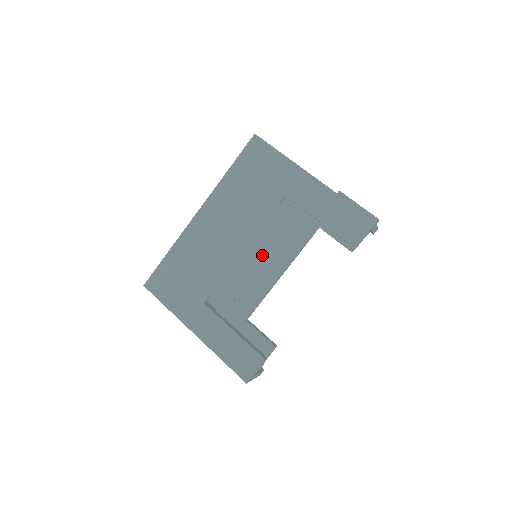
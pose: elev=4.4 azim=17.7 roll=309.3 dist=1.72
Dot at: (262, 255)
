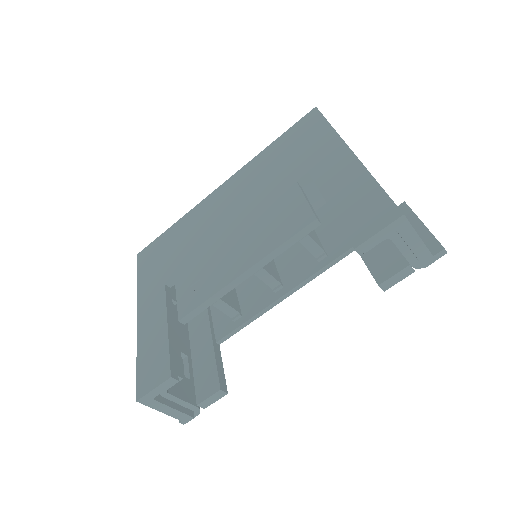
Dot at: (246, 240)
